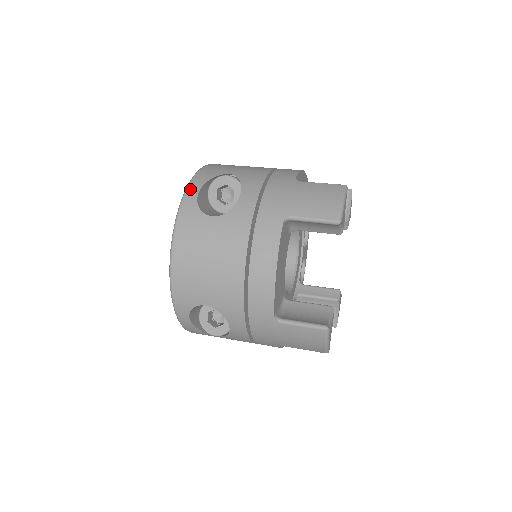
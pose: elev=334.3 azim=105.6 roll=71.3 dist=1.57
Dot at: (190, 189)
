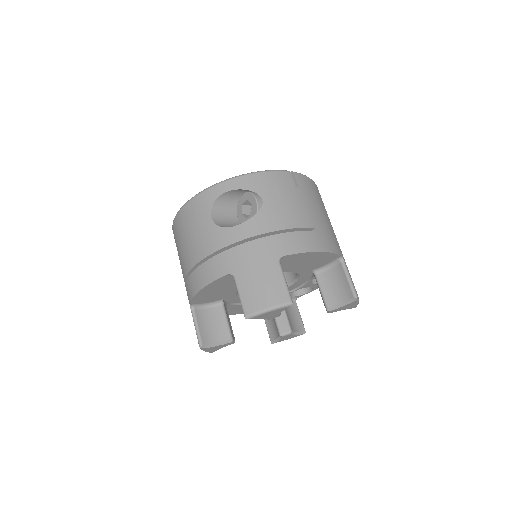
Dot at: (228, 183)
